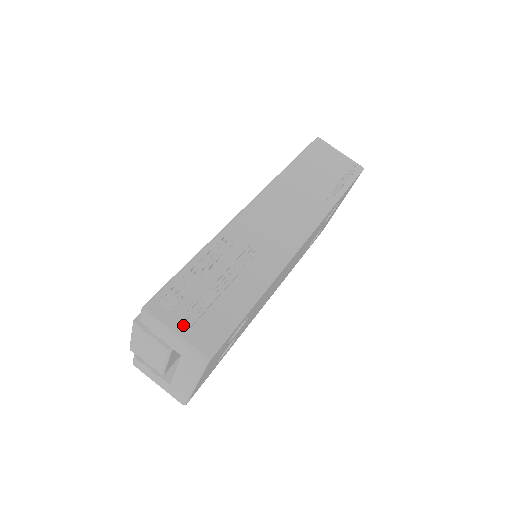
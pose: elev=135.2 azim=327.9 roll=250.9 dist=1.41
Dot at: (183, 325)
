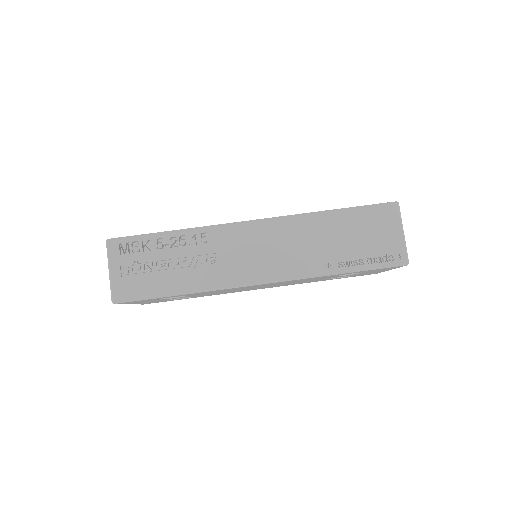
Dot at: (118, 270)
